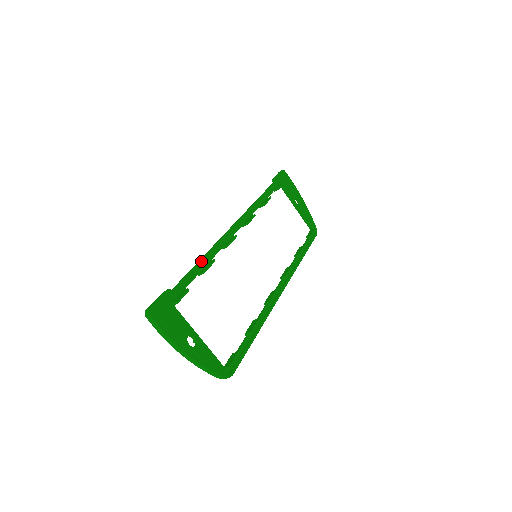
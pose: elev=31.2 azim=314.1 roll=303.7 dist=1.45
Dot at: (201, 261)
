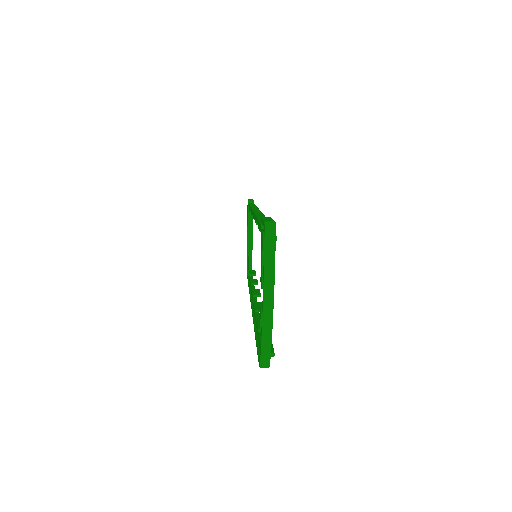
Dot at: occluded
